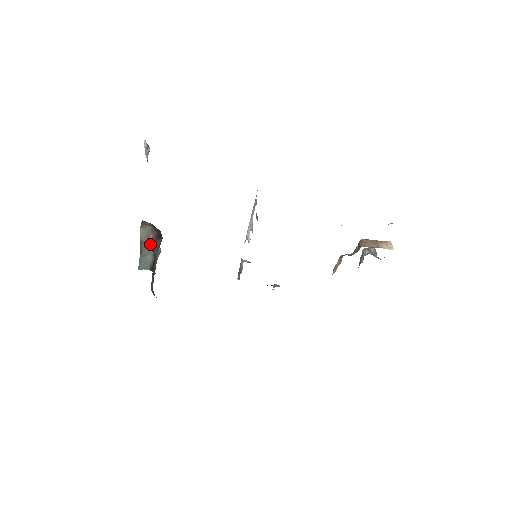
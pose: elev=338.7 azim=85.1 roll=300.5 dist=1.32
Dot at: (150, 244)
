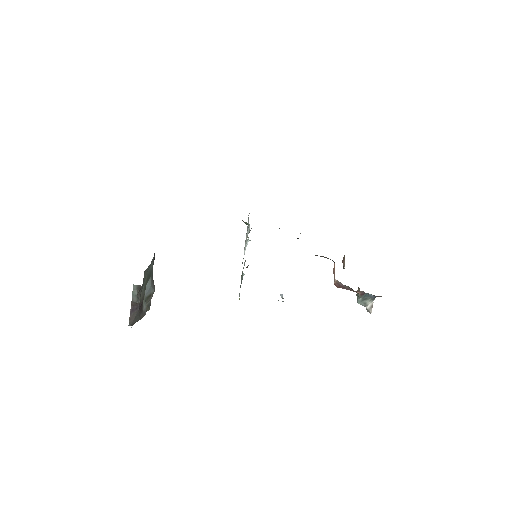
Dot at: occluded
